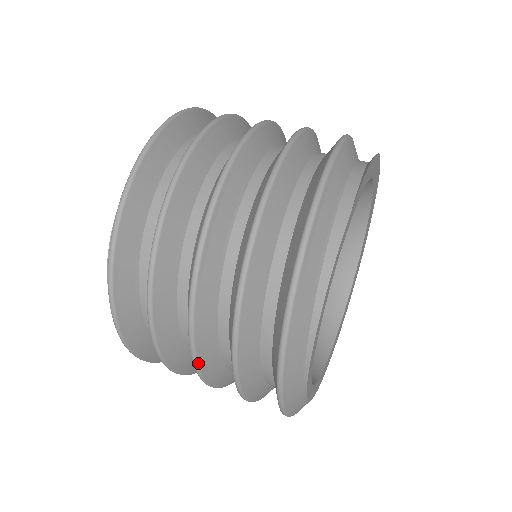
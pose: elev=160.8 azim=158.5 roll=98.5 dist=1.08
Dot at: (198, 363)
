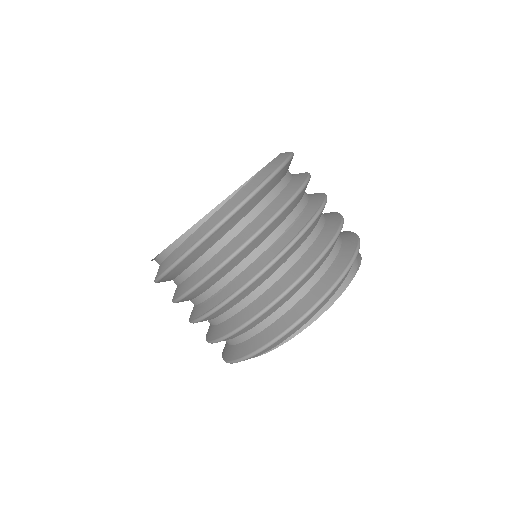
Dot at: (228, 303)
